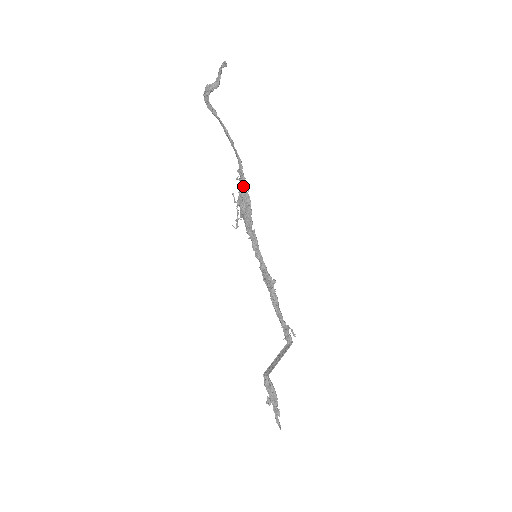
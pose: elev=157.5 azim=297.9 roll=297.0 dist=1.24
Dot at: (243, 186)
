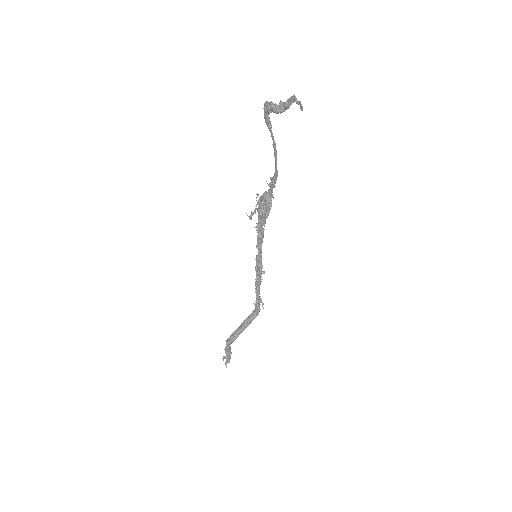
Dot at: (270, 192)
